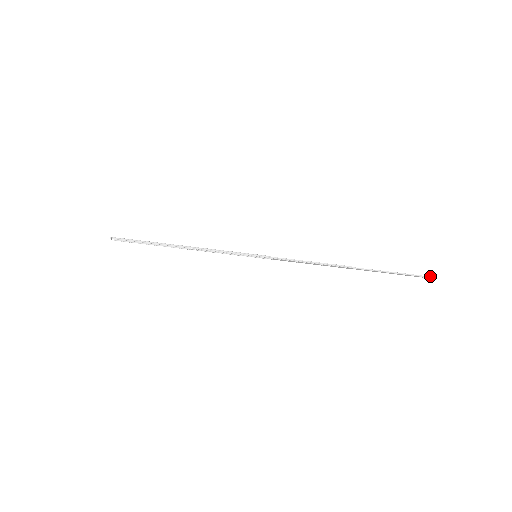
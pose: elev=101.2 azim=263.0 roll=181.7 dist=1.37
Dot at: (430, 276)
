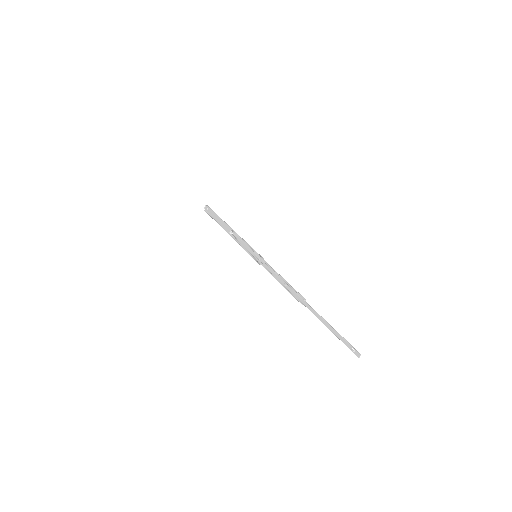
Dot at: occluded
